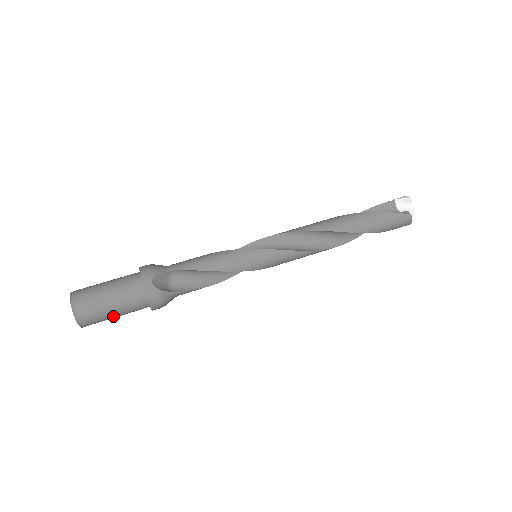
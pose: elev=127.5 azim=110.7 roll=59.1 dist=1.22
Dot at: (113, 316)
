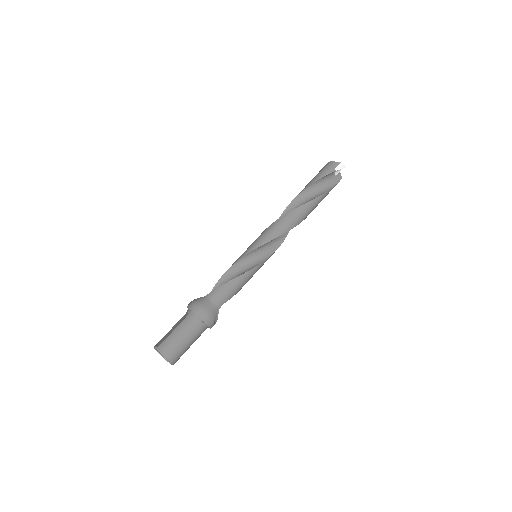
Dot at: occluded
